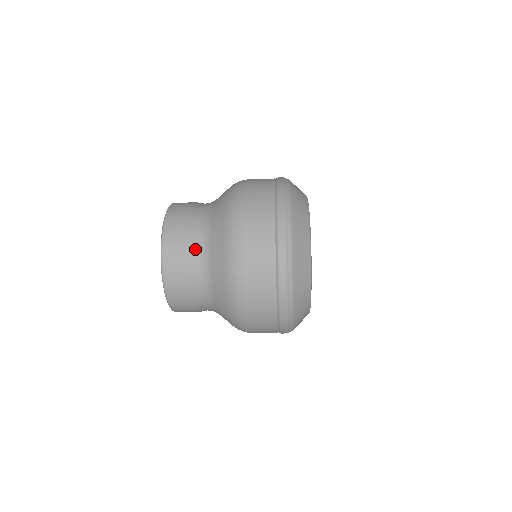
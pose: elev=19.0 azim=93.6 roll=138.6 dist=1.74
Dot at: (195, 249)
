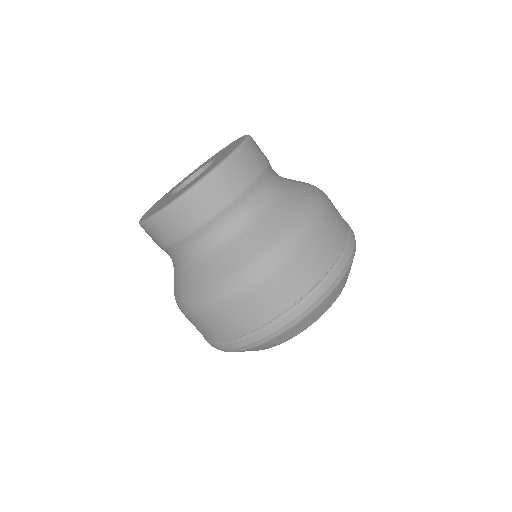
Dot at: occluded
